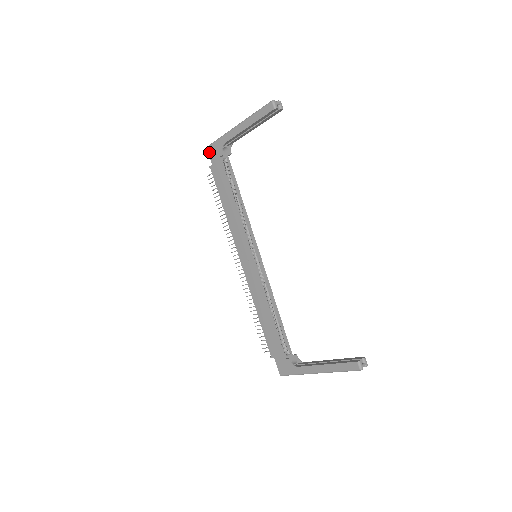
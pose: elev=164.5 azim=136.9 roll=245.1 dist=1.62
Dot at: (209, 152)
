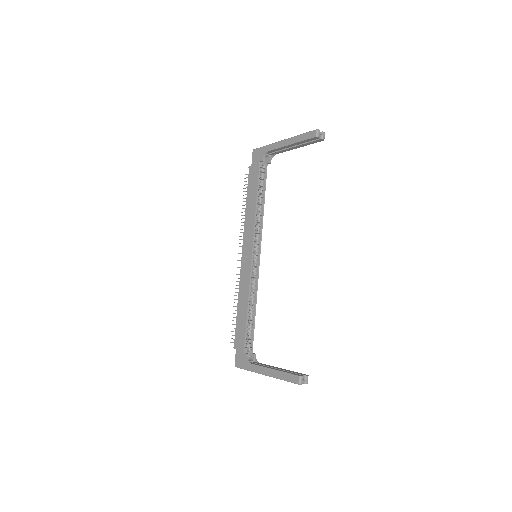
Dot at: (253, 154)
